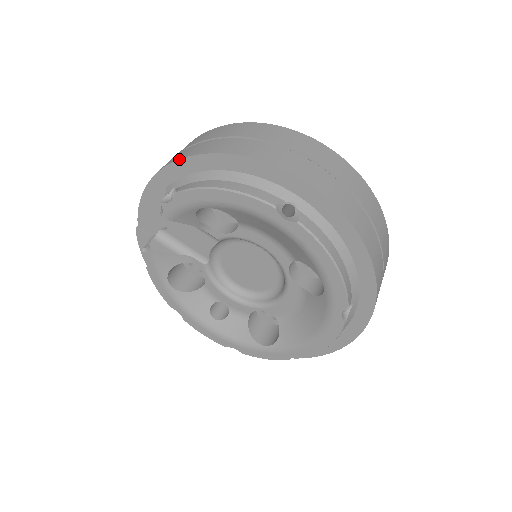
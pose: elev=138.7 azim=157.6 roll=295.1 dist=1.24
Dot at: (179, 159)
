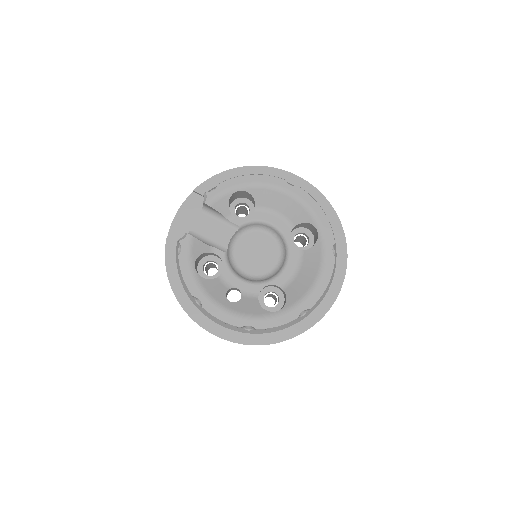
Dot at: (217, 174)
